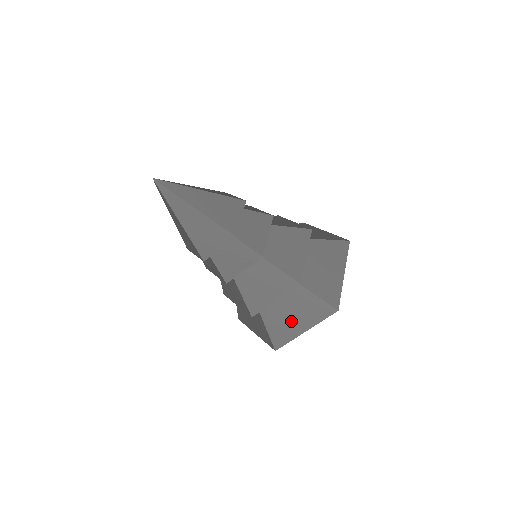
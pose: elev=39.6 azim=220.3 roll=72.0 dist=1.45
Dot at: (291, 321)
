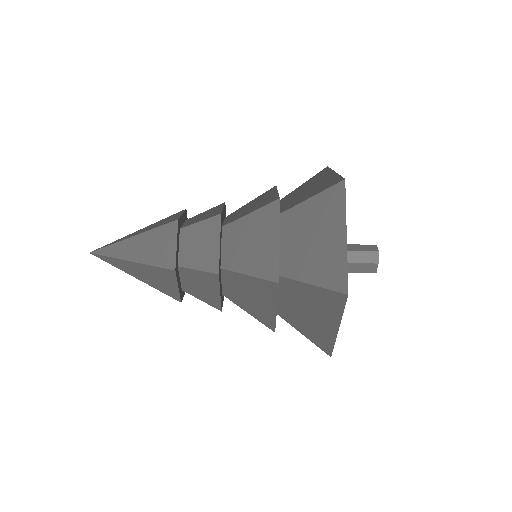
Dot at: (323, 246)
